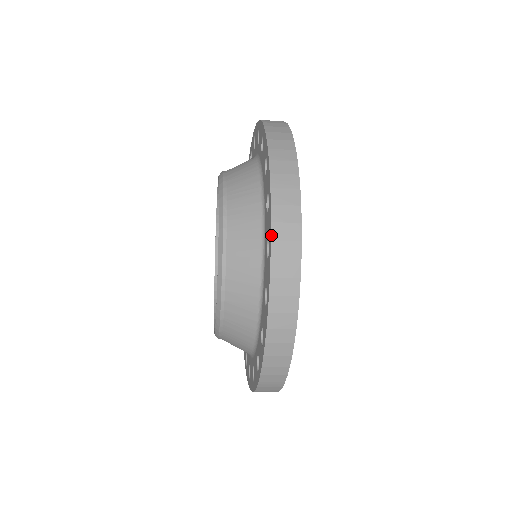
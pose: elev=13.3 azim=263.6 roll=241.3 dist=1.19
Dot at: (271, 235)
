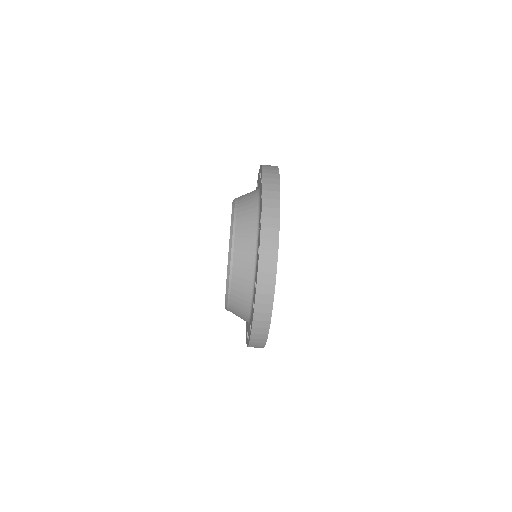
Dot at: (257, 280)
